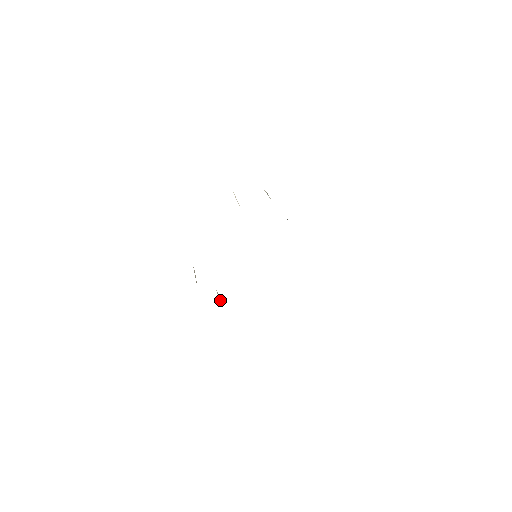
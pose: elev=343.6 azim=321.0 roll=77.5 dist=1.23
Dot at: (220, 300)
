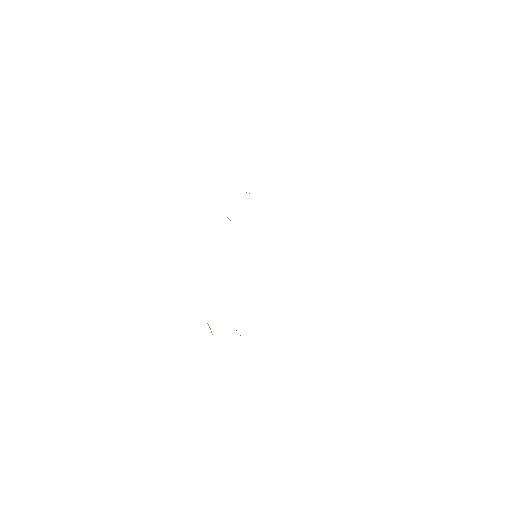
Dot at: occluded
